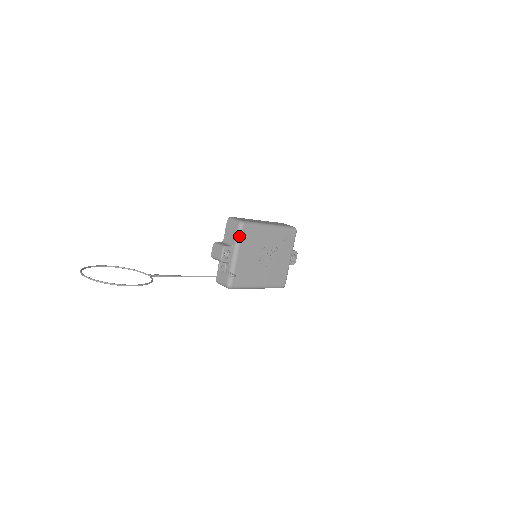
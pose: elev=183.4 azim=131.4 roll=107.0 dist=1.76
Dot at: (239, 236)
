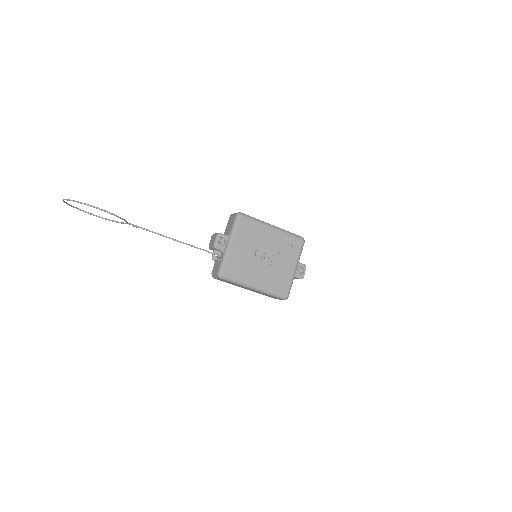
Dot at: (235, 225)
